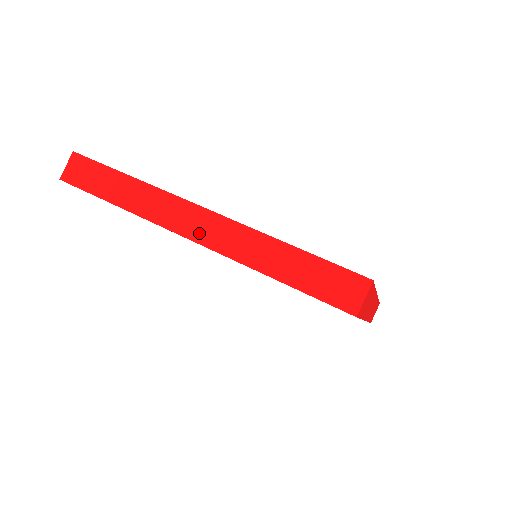
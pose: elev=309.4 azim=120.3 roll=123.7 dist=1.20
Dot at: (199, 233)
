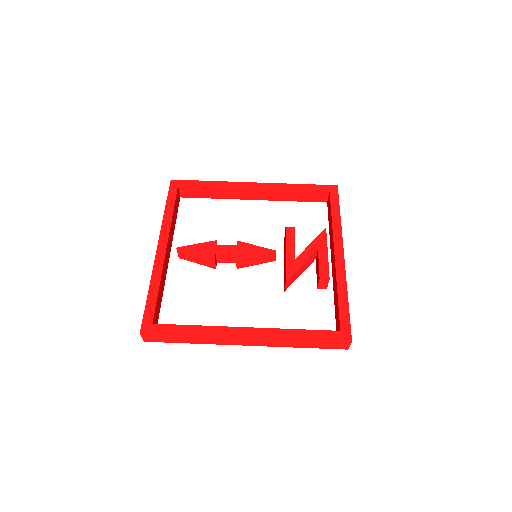
Dot at: (250, 344)
